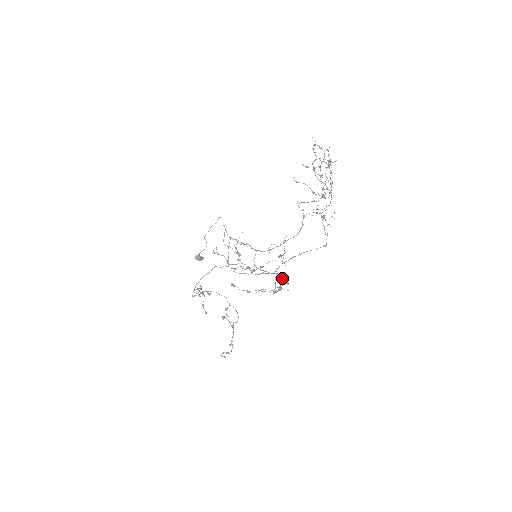
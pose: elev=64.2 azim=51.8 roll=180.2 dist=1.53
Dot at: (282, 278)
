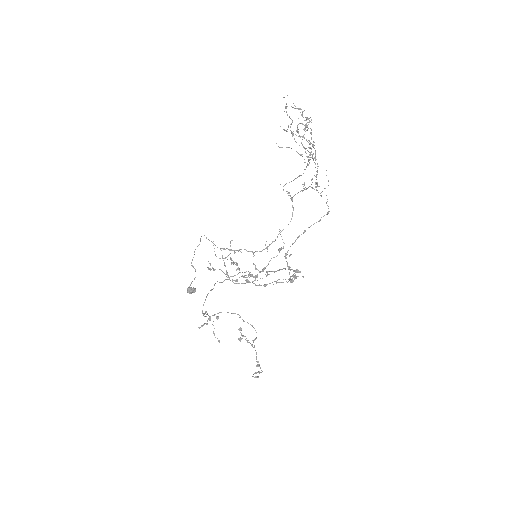
Dot at: (291, 269)
